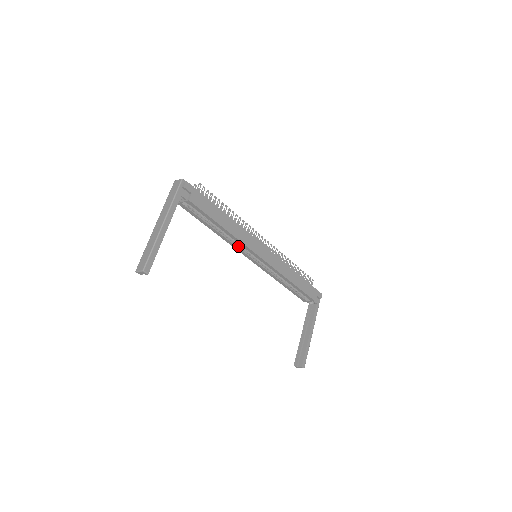
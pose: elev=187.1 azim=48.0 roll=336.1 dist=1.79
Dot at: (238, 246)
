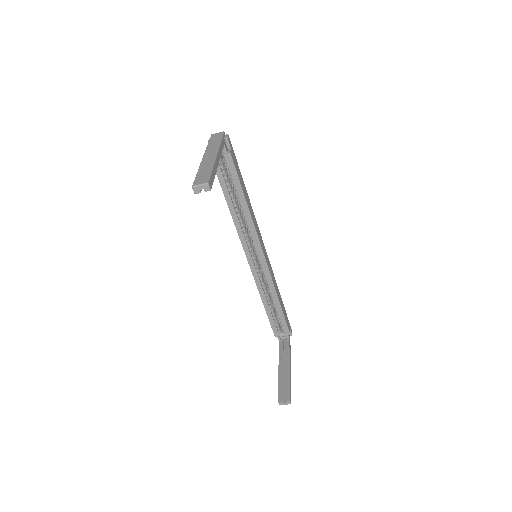
Dot at: (244, 237)
